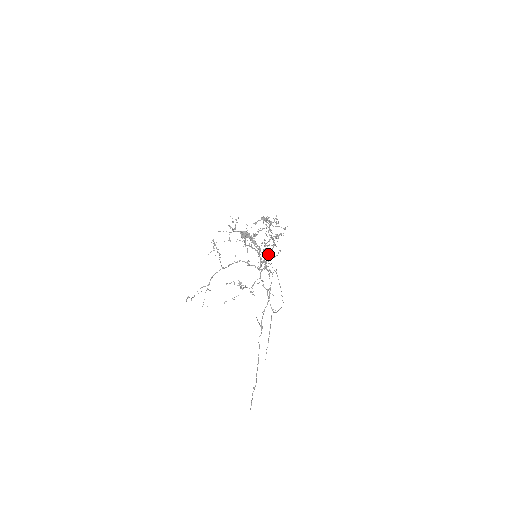
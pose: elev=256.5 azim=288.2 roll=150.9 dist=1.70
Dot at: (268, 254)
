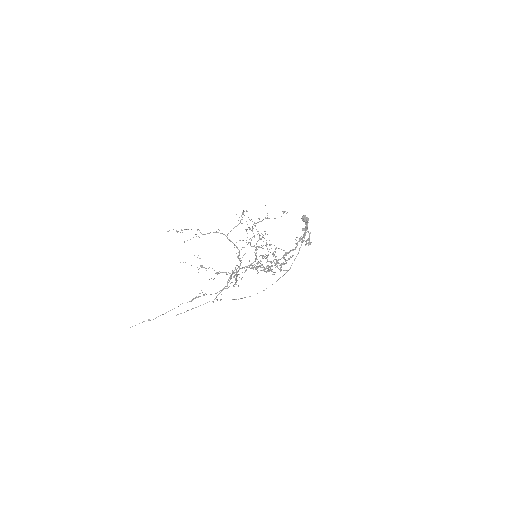
Dot at: (258, 267)
